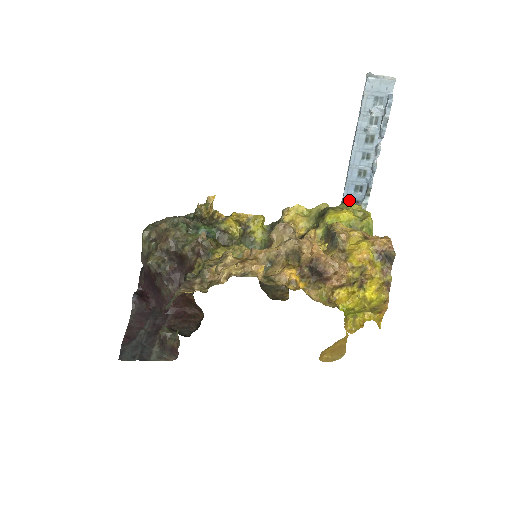
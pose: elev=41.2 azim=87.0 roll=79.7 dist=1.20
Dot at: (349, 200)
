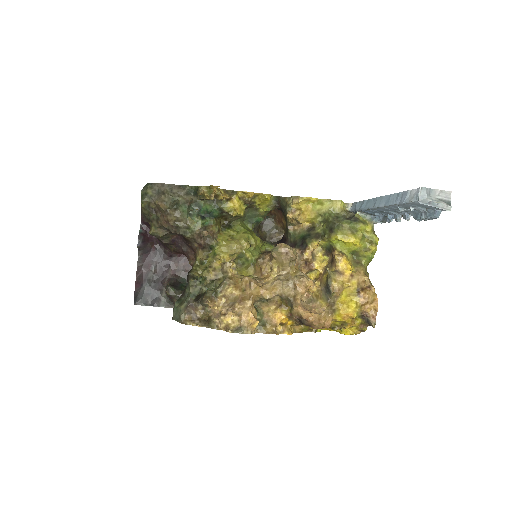
Dot at: (364, 212)
